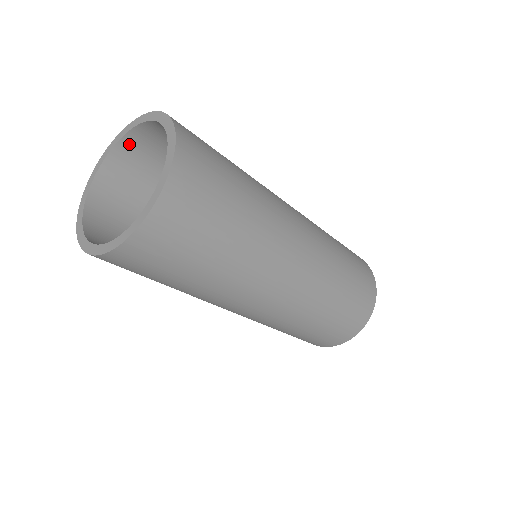
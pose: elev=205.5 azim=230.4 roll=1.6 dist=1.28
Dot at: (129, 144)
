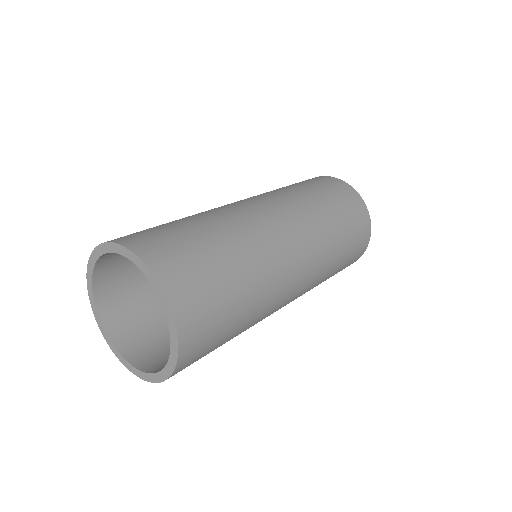
Dot at: (101, 276)
